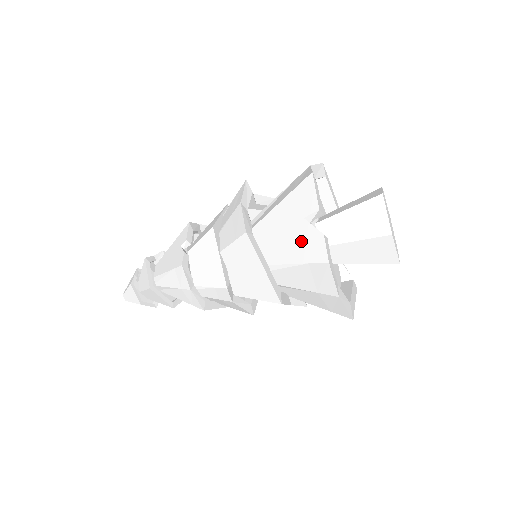
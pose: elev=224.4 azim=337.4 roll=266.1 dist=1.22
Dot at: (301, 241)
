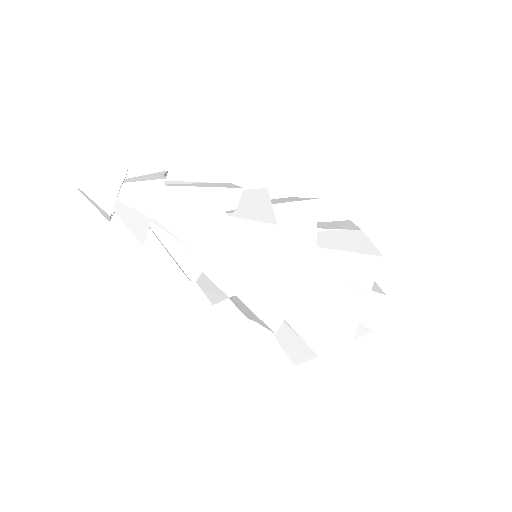
Dot at: (337, 302)
